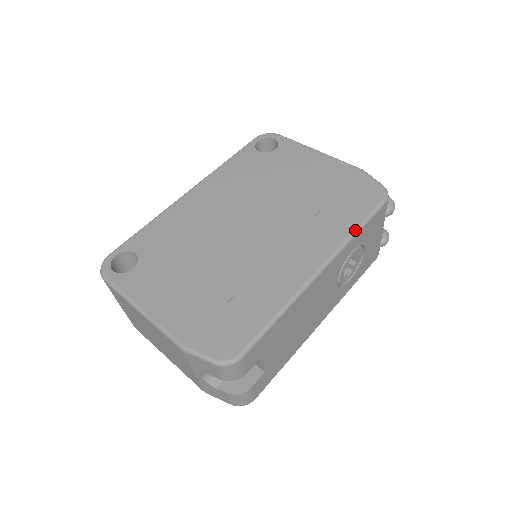
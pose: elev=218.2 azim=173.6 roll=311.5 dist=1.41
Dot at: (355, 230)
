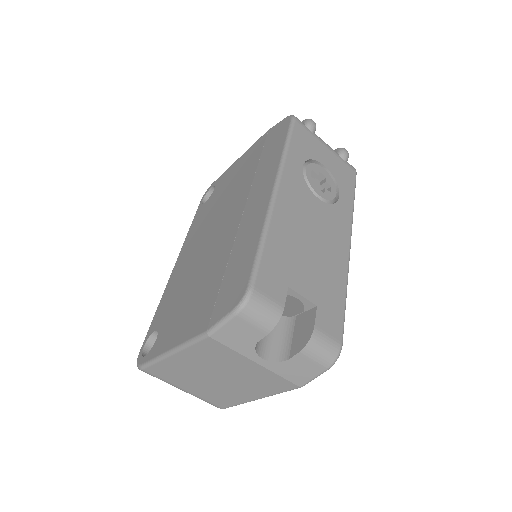
Dot at: (283, 149)
